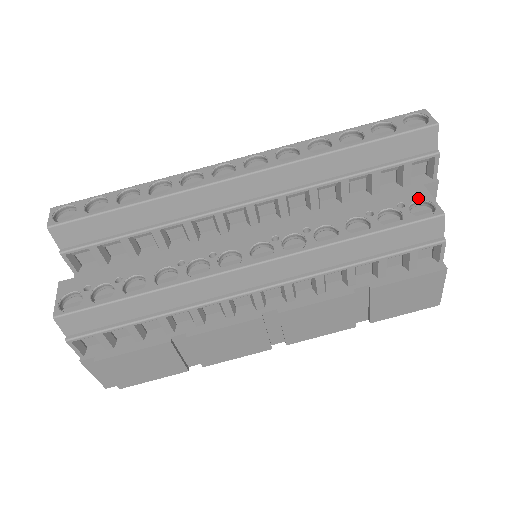
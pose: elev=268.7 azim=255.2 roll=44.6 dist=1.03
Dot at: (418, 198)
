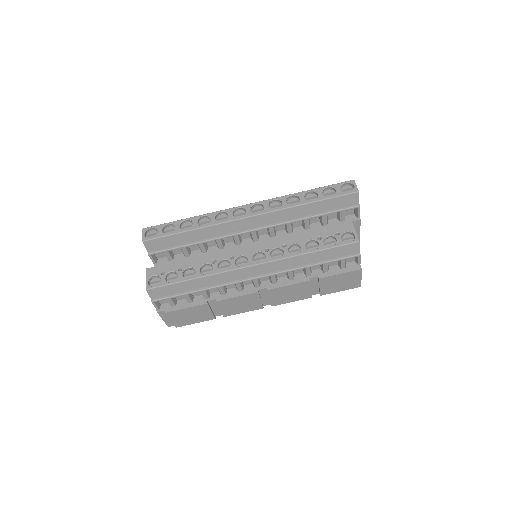
Dot at: (347, 230)
